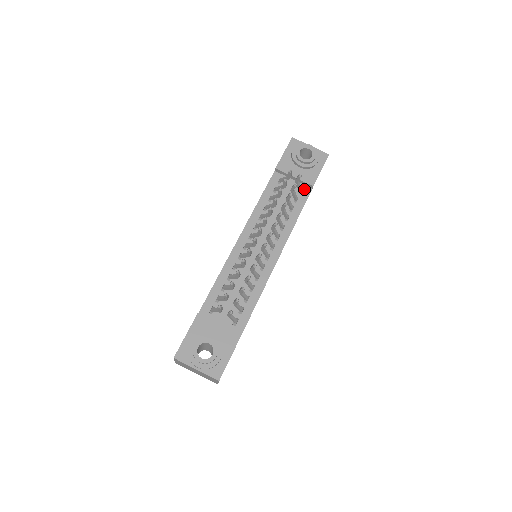
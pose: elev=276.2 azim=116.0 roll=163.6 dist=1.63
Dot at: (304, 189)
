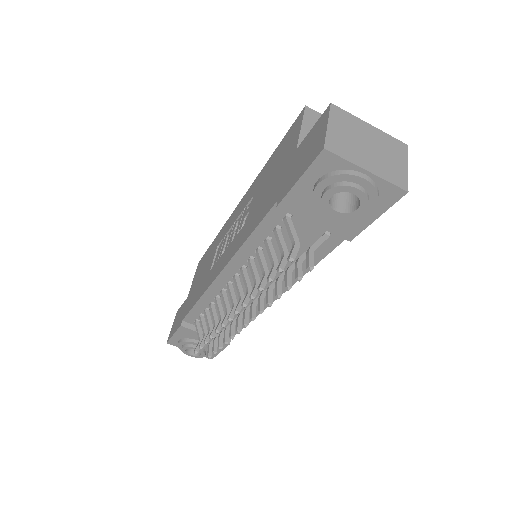
Dot at: (333, 234)
